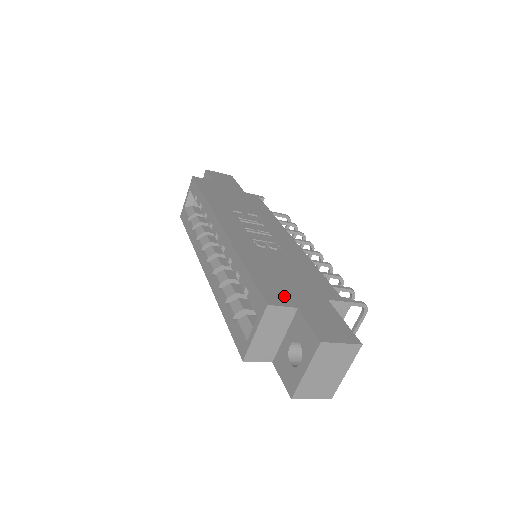
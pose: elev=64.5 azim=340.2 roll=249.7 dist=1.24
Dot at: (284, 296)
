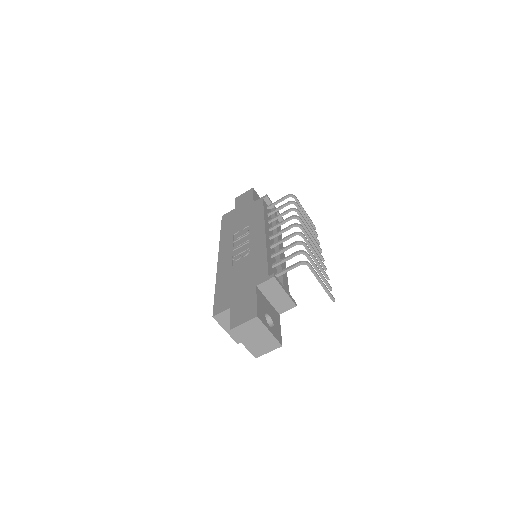
Dot at: (226, 302)
